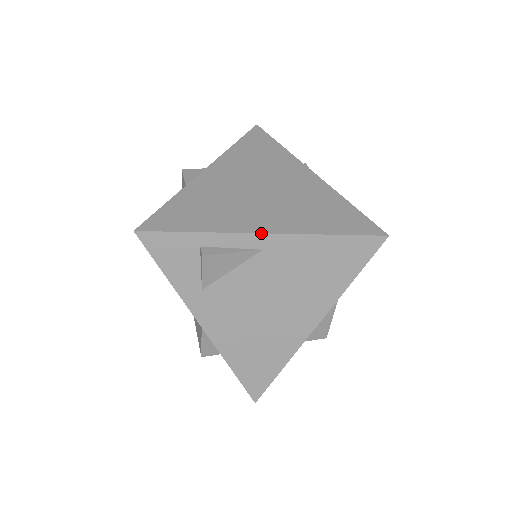
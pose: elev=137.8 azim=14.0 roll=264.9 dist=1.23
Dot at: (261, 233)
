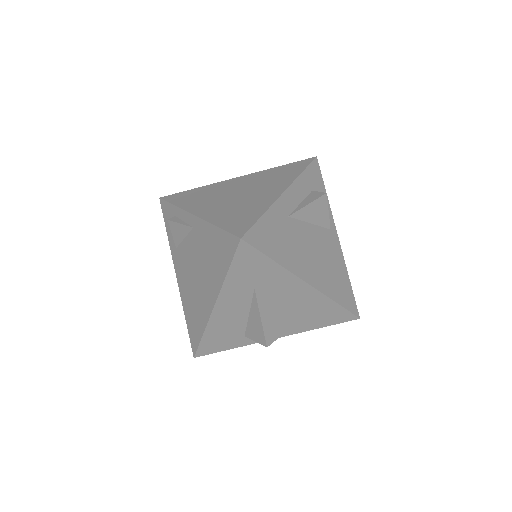
Dot at: (192, 214)
